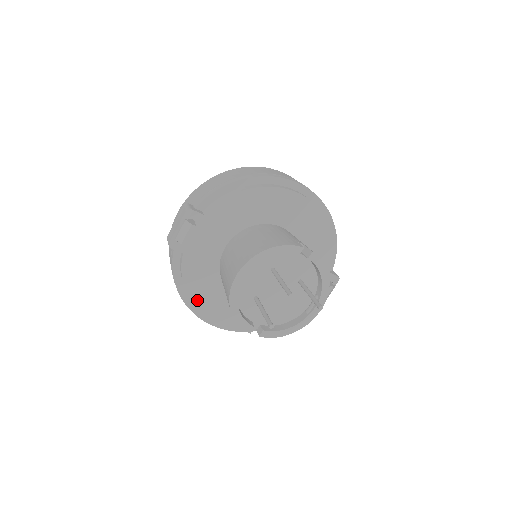
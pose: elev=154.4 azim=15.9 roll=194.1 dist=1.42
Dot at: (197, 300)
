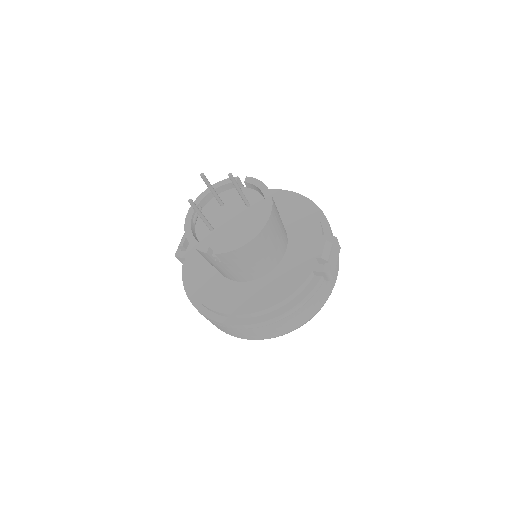
Dot at: (199, 293)
